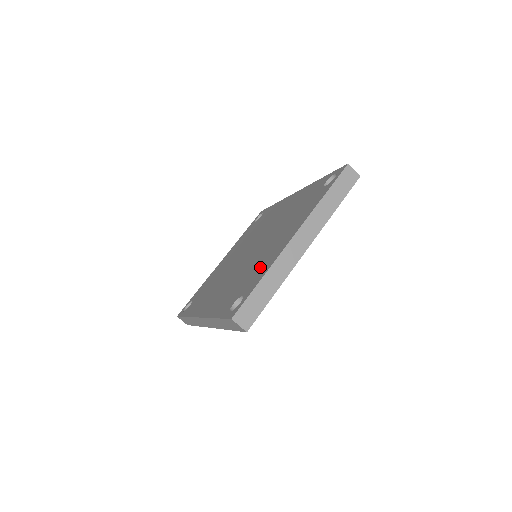
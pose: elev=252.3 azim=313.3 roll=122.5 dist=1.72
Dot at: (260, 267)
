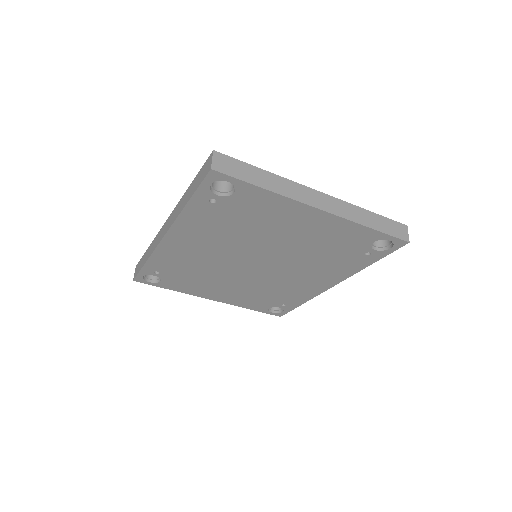
Dot at: occluded
